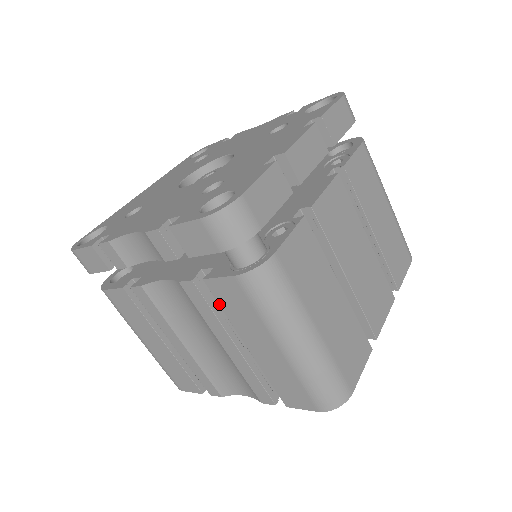
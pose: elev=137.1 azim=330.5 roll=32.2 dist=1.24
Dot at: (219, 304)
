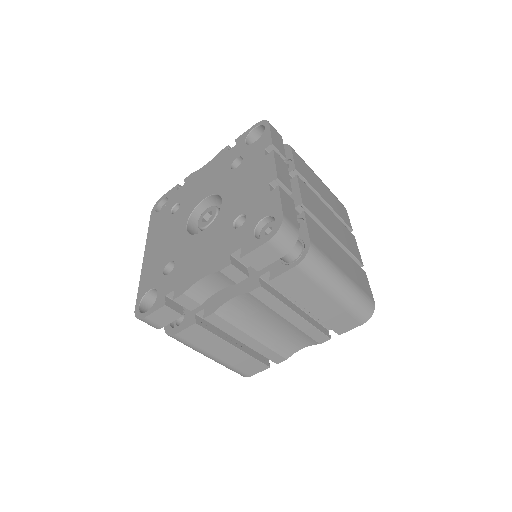
Dot at: (283, 291)
